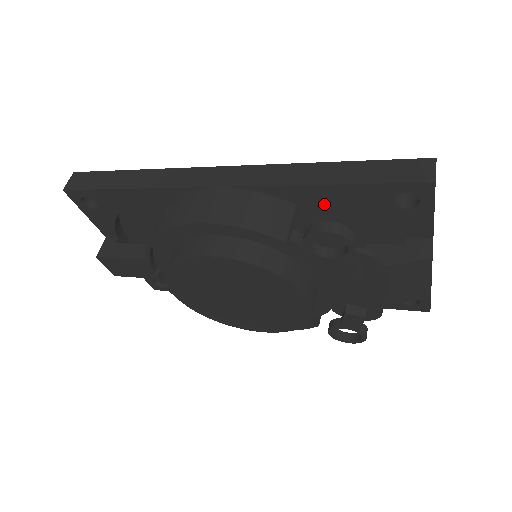
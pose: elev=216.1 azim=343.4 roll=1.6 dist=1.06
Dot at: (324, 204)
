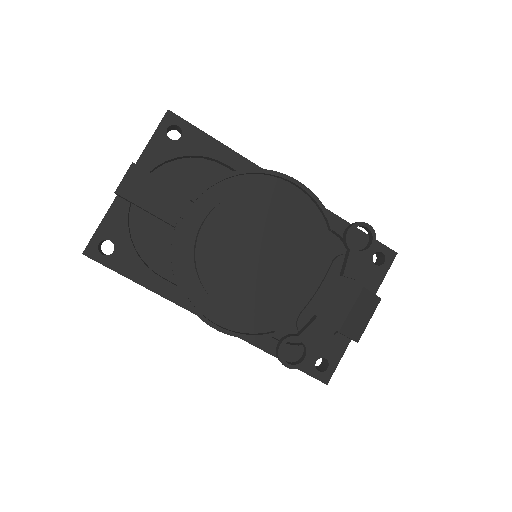
Dot at: occluded
